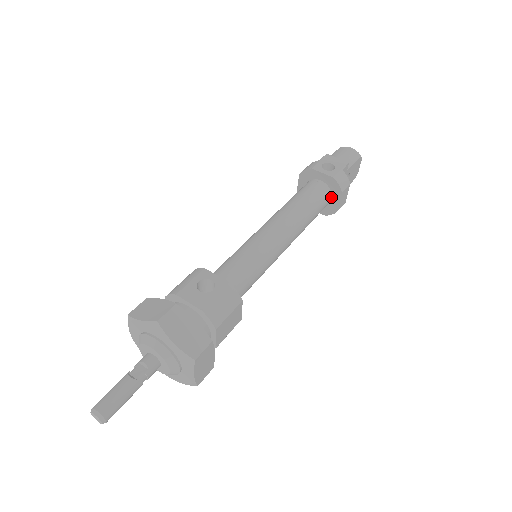
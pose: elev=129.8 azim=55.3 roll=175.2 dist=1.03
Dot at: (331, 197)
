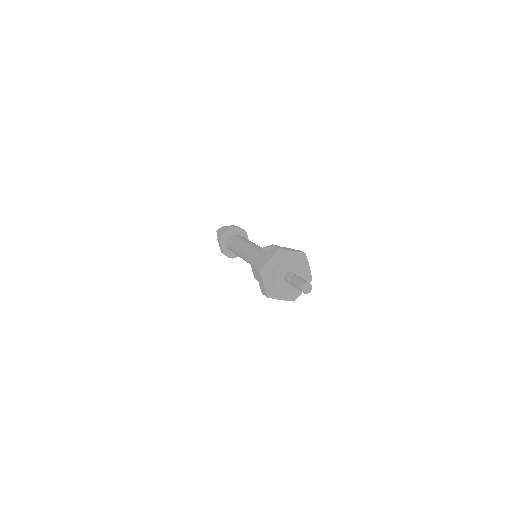
Dot at: occluded
